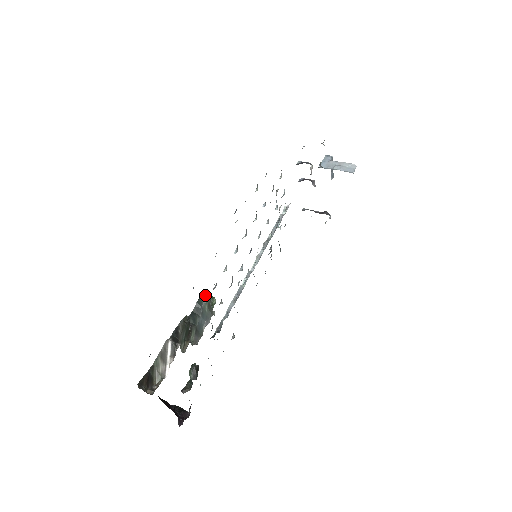
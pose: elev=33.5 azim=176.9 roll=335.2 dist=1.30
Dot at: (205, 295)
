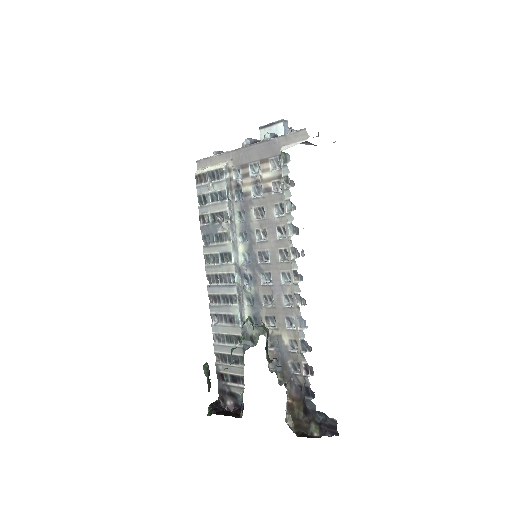
Dot at: (266, 328)
